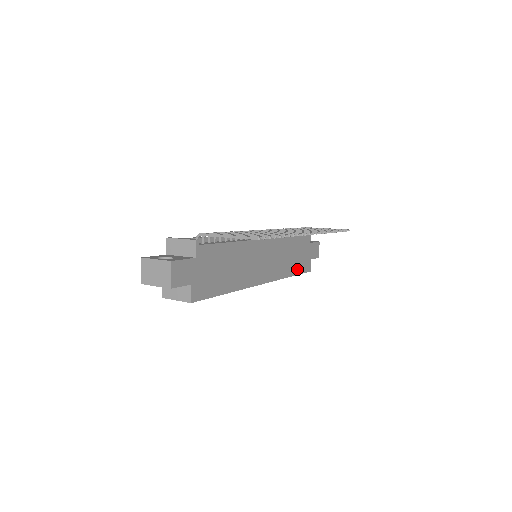
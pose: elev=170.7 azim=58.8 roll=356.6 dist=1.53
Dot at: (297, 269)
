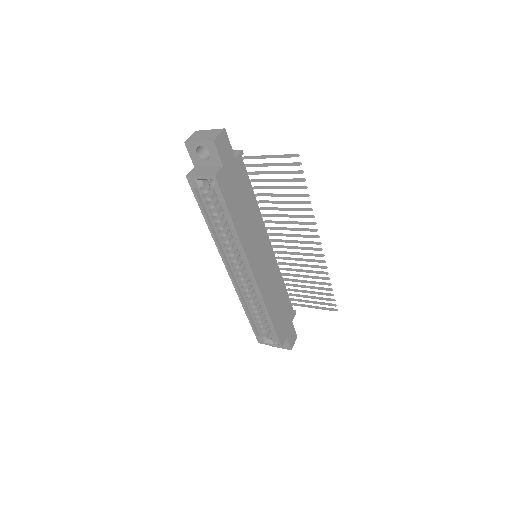
Dot at: (275, 321)
